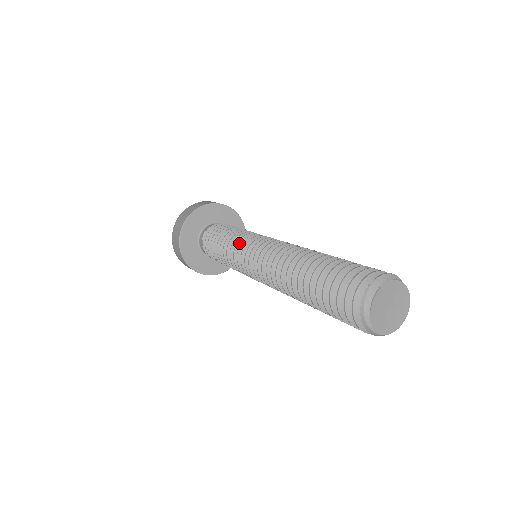
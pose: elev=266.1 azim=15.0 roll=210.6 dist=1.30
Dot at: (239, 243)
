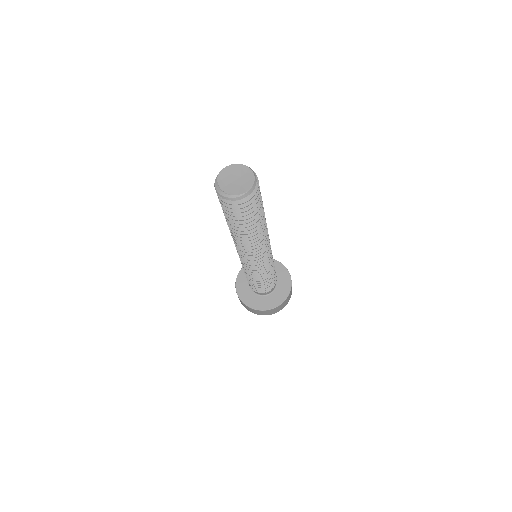
Dot at: occluded
